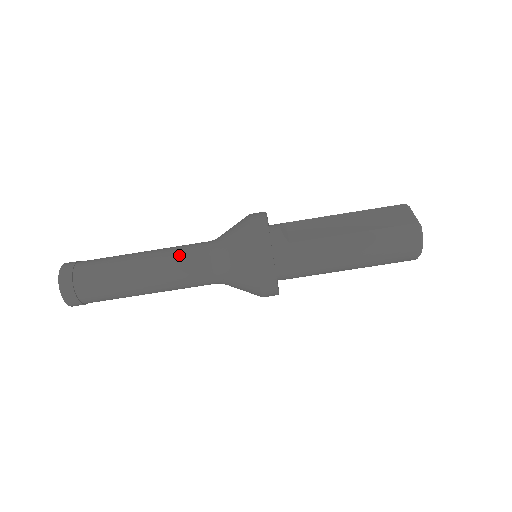
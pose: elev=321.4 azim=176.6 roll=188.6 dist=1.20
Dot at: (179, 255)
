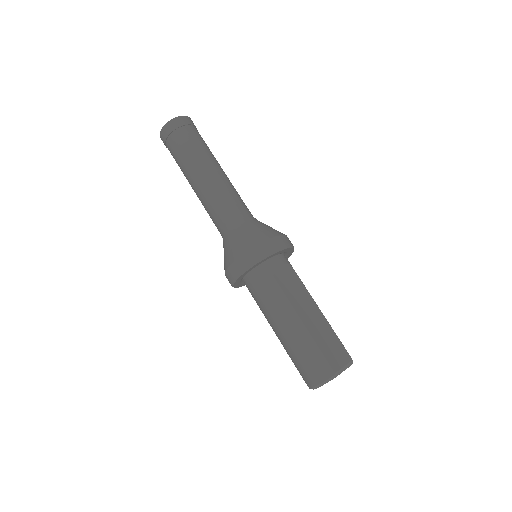
Dot at: (229, 196)
